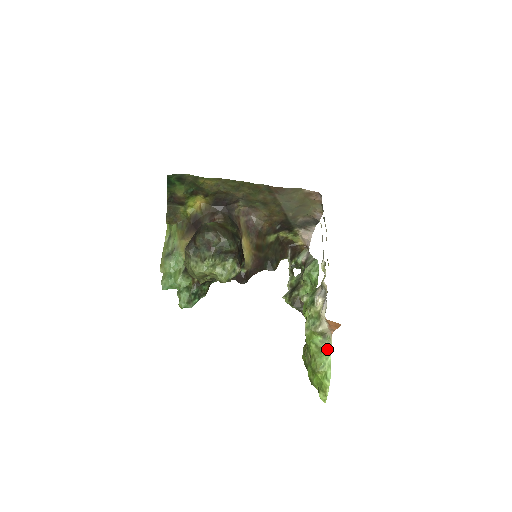
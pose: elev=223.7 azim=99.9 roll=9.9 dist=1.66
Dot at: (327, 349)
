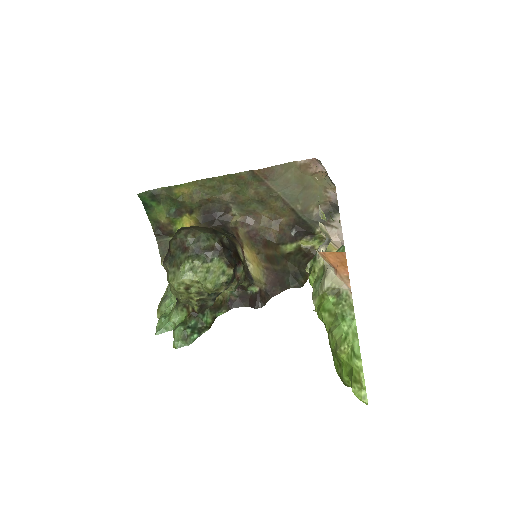
Dot at: (347, 312)
